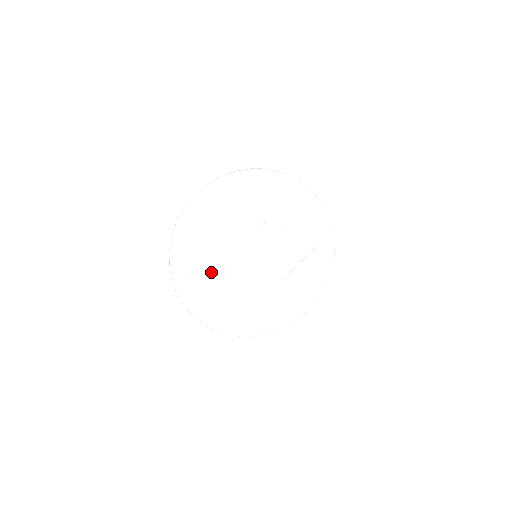
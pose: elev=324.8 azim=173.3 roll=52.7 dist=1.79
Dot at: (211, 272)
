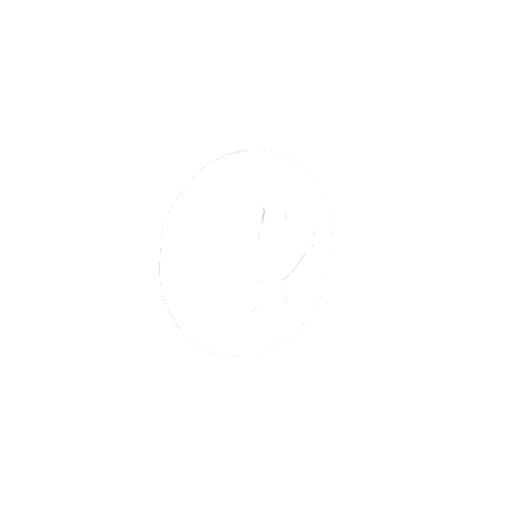
Dot at: (212, 283)
